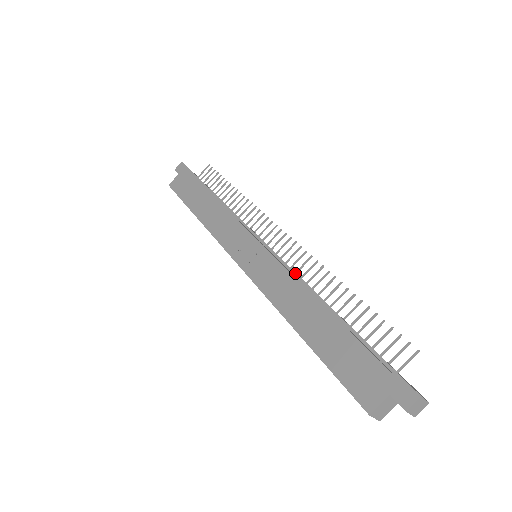
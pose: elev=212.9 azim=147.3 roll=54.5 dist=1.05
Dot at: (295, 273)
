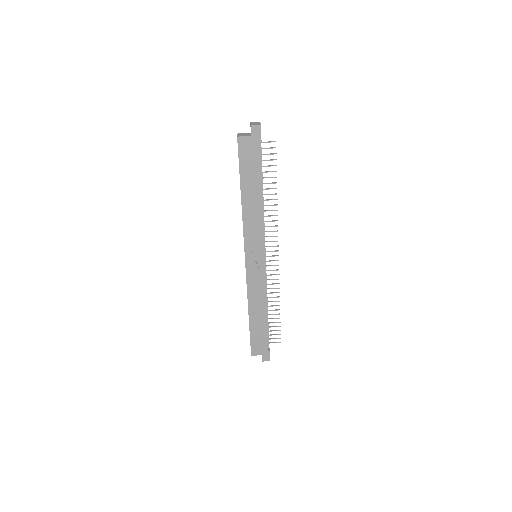
Dot at: occluded
